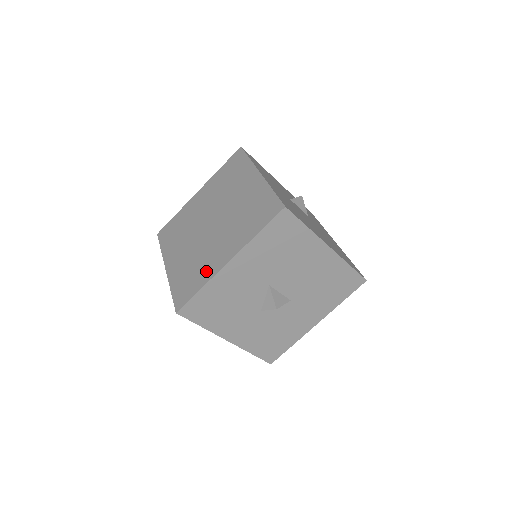
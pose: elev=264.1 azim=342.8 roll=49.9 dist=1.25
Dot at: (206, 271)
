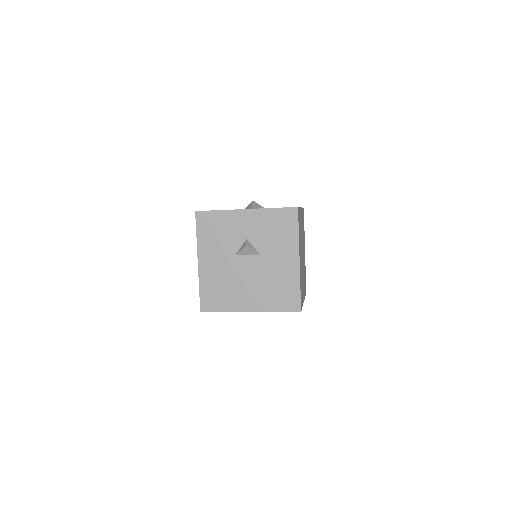
Dot at: occluded
